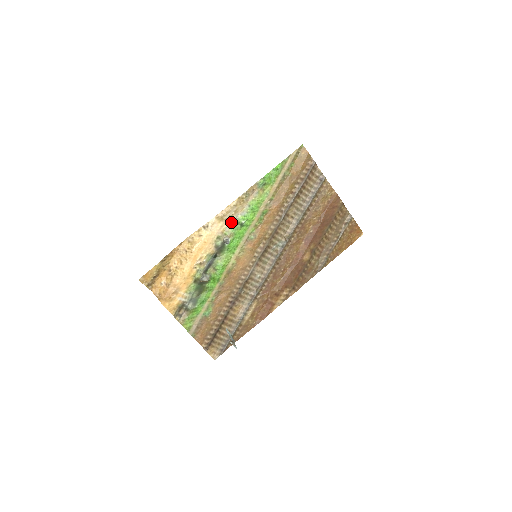
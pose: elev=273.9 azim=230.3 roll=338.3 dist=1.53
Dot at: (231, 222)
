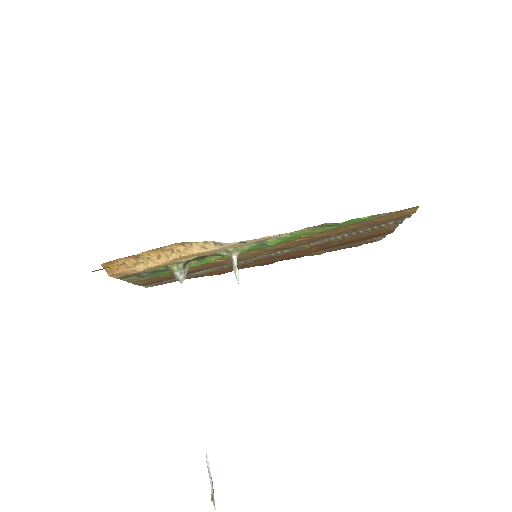
Dot at: (255, 242)
